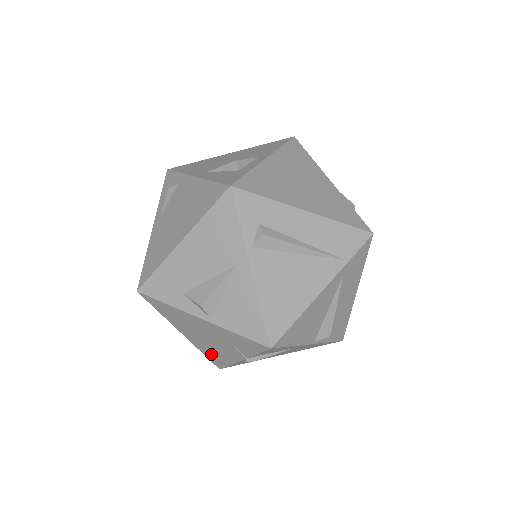
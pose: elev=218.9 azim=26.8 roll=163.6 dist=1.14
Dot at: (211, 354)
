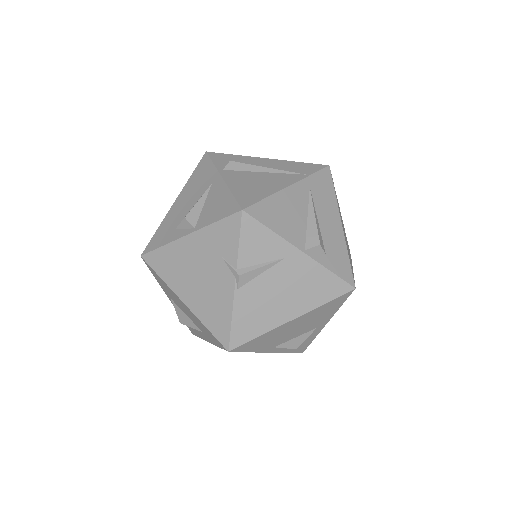
Dot at: (212, 316)
